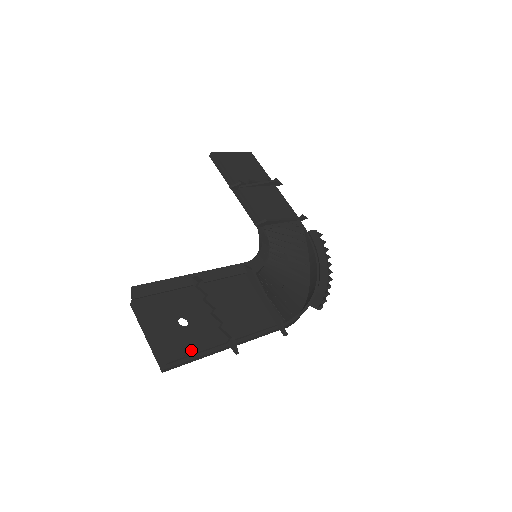
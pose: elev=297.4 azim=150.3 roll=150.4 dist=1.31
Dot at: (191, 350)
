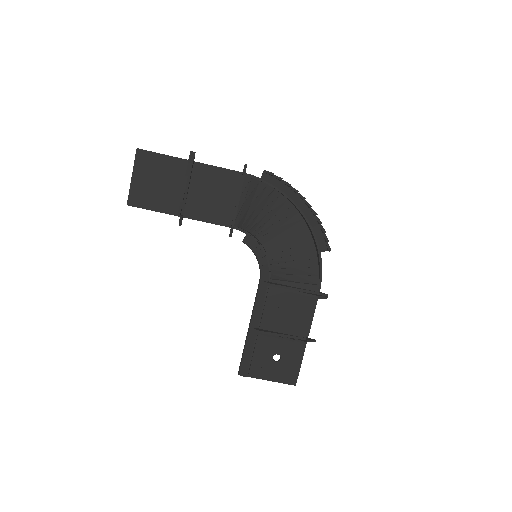
Dot at: (296, 367)
